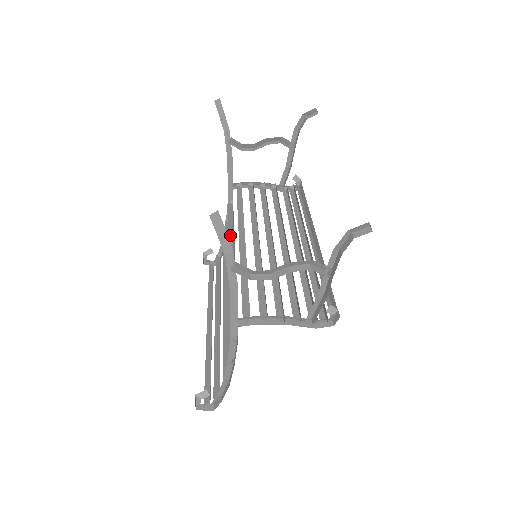
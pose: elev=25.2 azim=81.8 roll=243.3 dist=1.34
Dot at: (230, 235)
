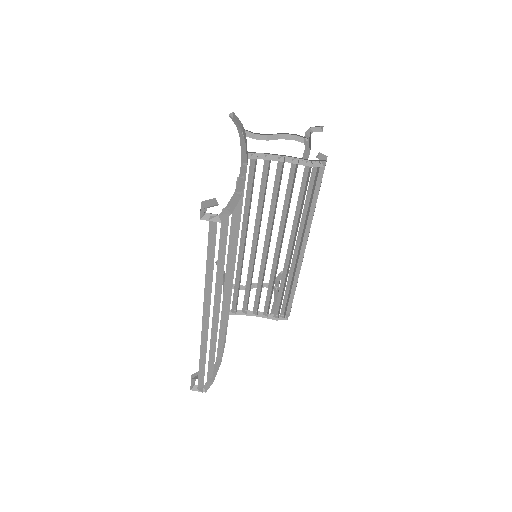
Dot at: occluded
